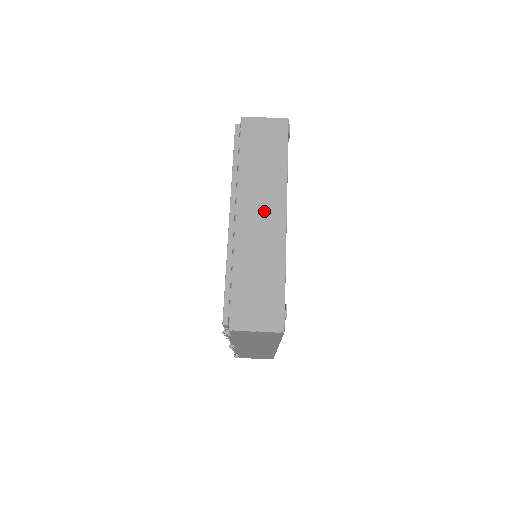
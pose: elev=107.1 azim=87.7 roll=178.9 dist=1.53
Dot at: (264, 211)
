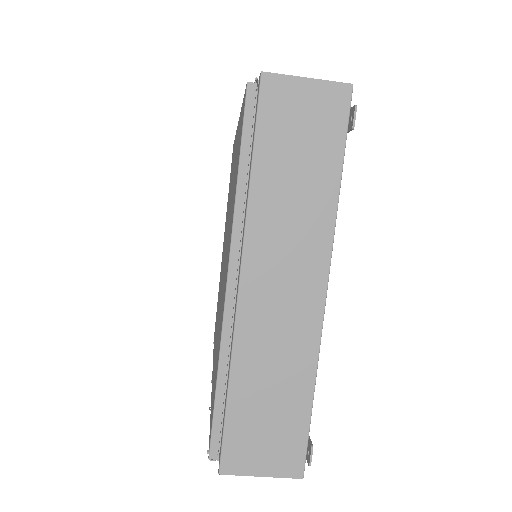
Dot at: (289, 278)
